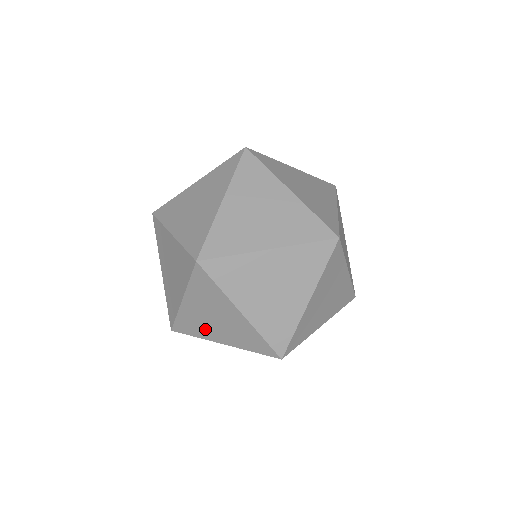
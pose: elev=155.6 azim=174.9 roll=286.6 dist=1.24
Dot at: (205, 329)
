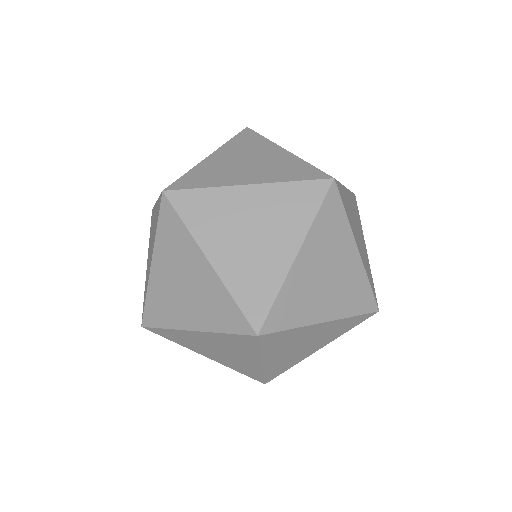
Dot at: (296, 357)
